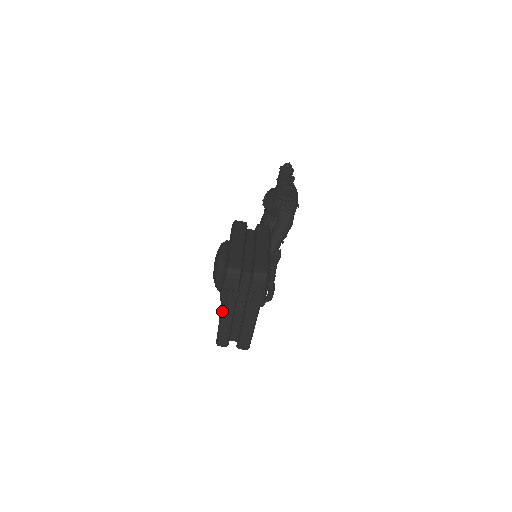
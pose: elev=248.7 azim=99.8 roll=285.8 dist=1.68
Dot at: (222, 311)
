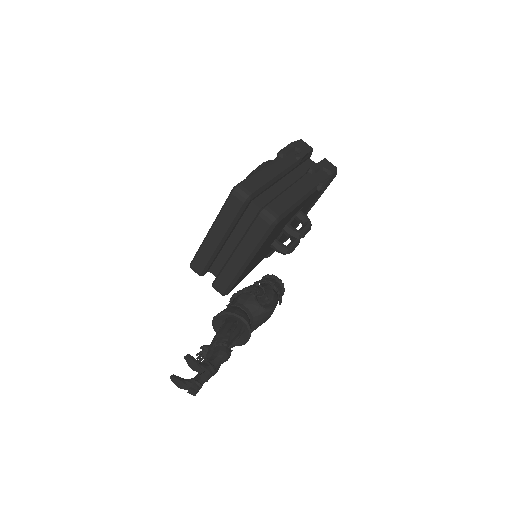
Dot at: (273, 161)
